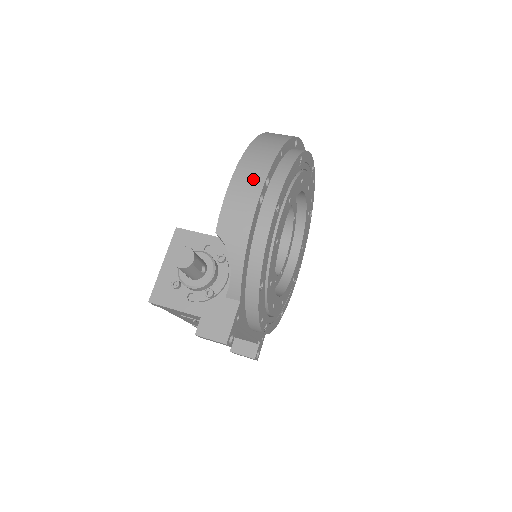
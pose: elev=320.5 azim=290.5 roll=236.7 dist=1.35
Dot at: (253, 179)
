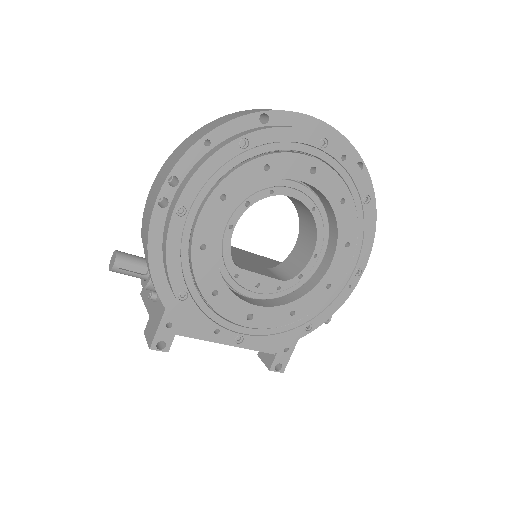
Dot at: (161, 180)
